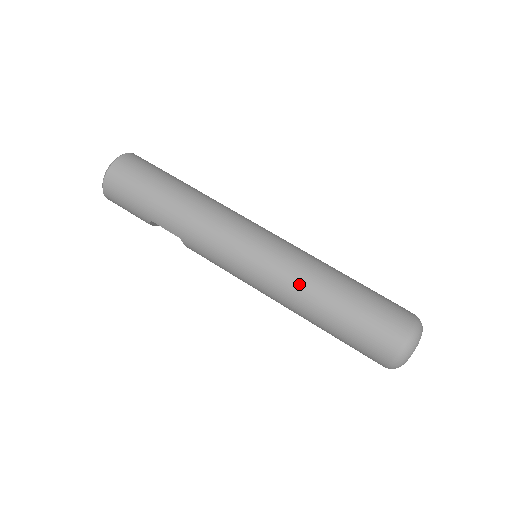
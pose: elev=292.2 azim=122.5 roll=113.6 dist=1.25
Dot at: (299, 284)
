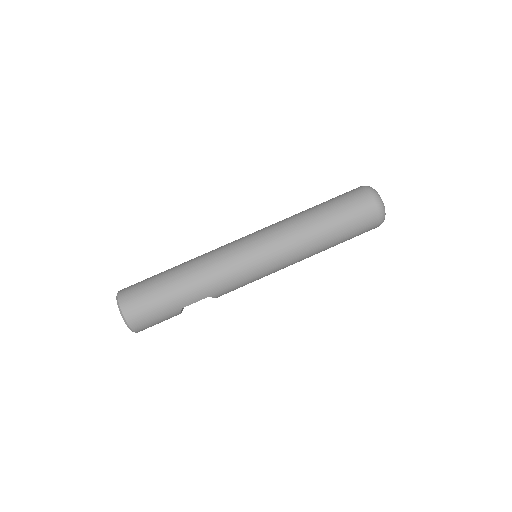
Dot at: (298, 238)
